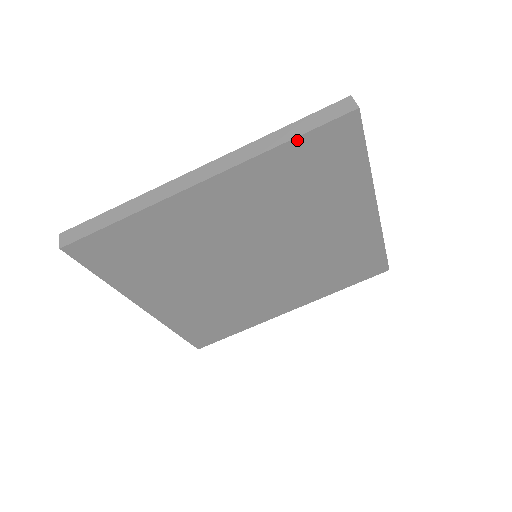
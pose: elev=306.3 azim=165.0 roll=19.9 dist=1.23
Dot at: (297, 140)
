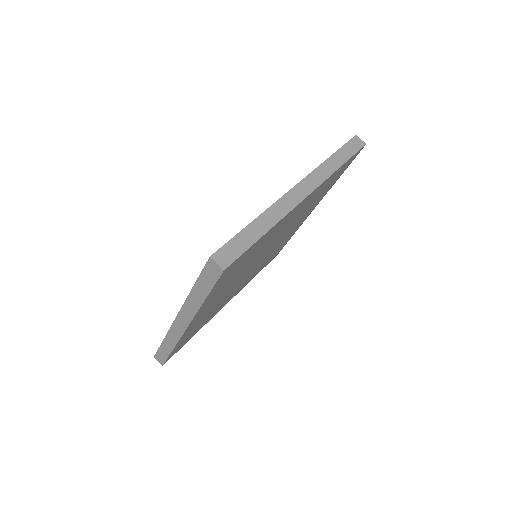
Dot at: (209, 295)
